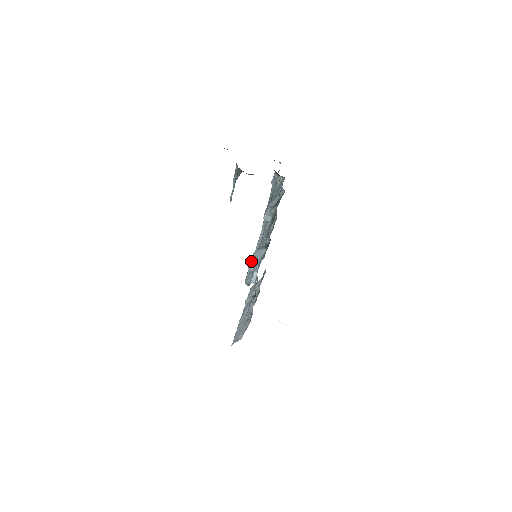
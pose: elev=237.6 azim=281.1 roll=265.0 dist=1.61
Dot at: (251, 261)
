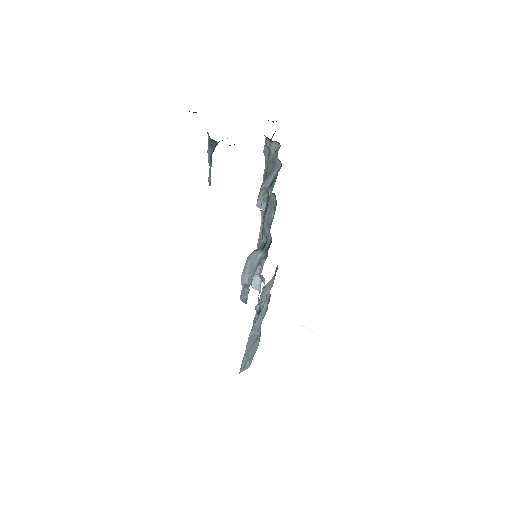
Dot at: (244, 270)
